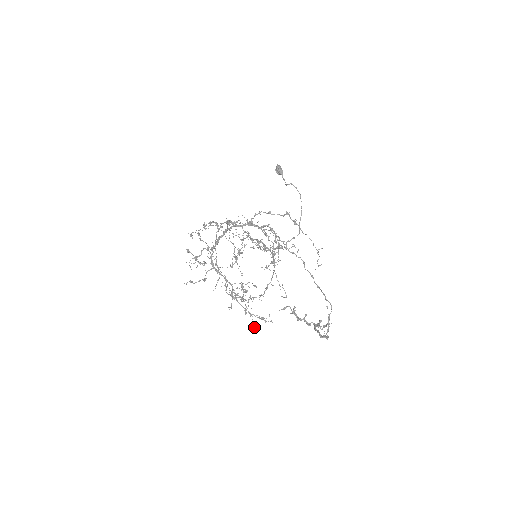
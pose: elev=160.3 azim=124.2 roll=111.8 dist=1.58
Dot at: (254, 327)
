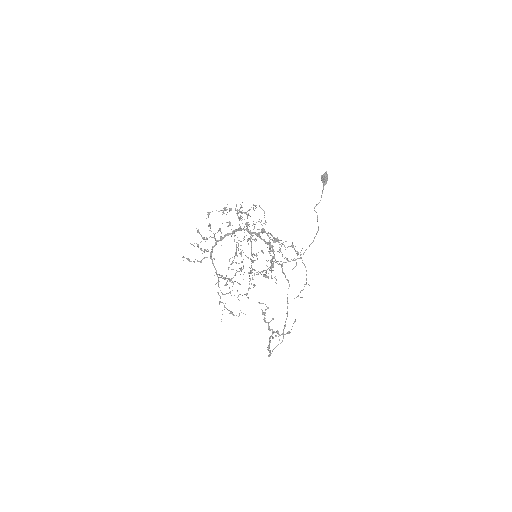
Dot at: occluded
